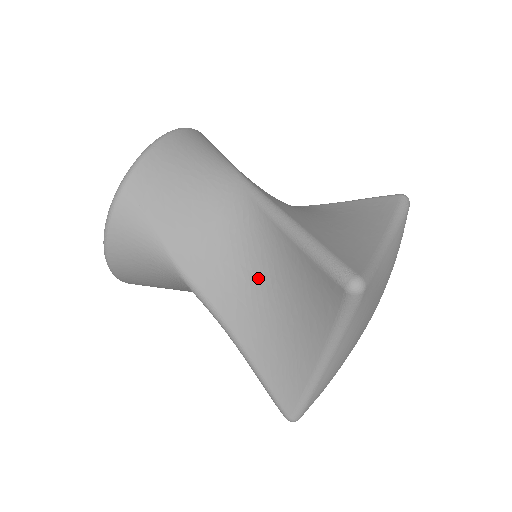
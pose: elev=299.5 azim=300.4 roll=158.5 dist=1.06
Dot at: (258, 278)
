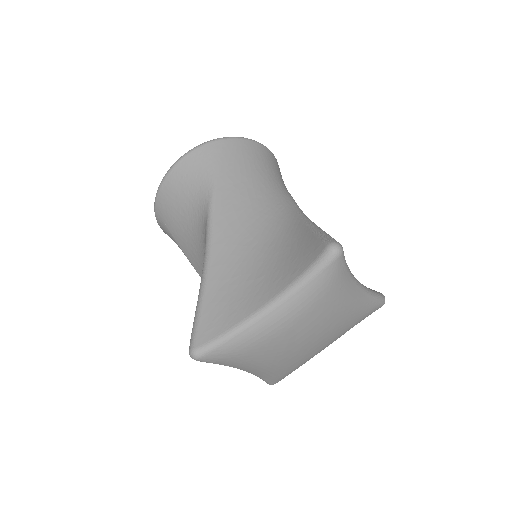
Dot at: occluded
